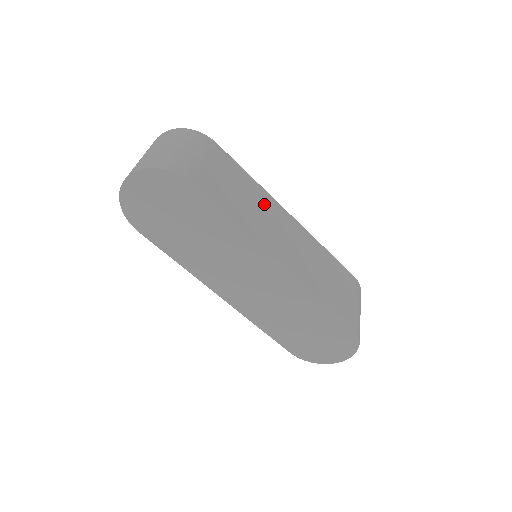
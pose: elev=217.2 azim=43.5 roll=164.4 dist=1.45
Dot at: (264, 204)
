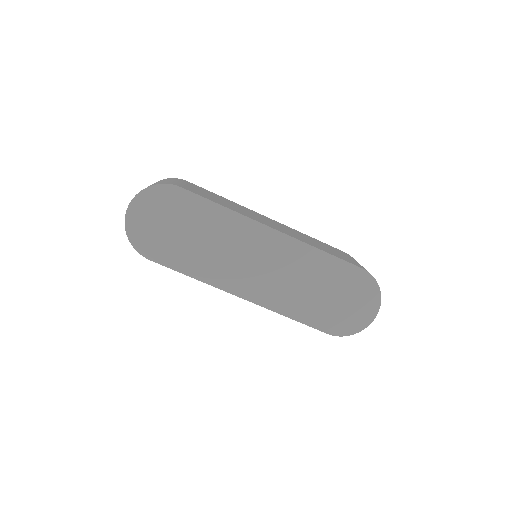
Dot at: (243, 208)
